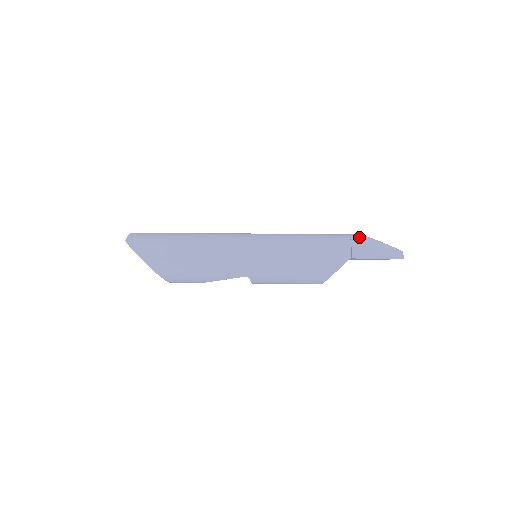
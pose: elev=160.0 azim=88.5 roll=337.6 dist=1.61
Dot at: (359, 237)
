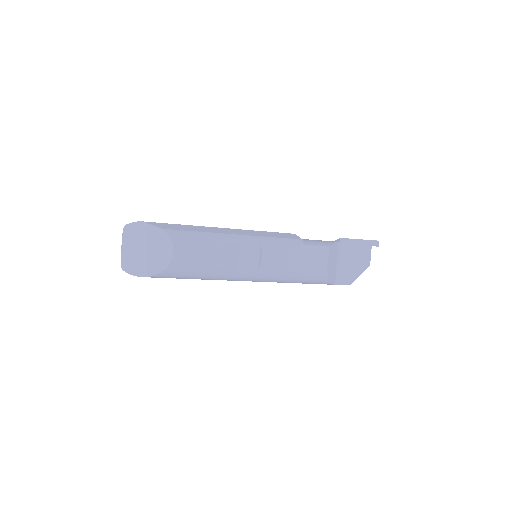
Dot at: occluded
